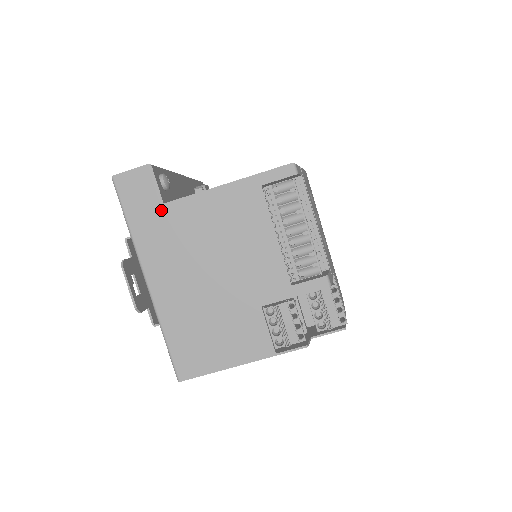
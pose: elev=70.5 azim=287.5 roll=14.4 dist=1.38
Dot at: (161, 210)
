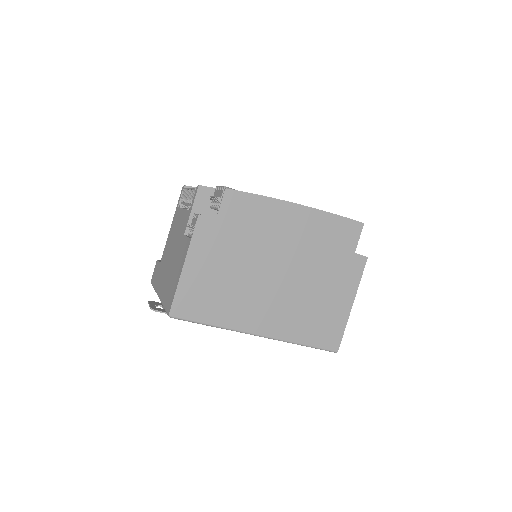
Dot at: (160, 266)
